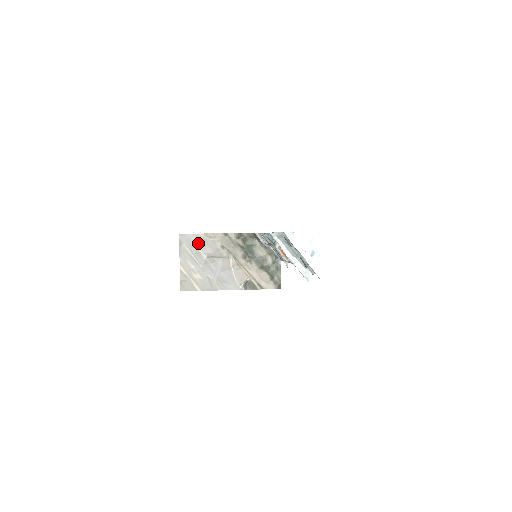
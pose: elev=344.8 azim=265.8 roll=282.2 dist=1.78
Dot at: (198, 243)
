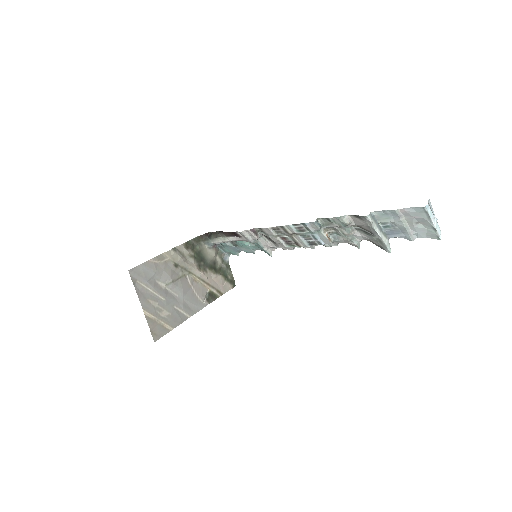
Dot at: (152, 272)
